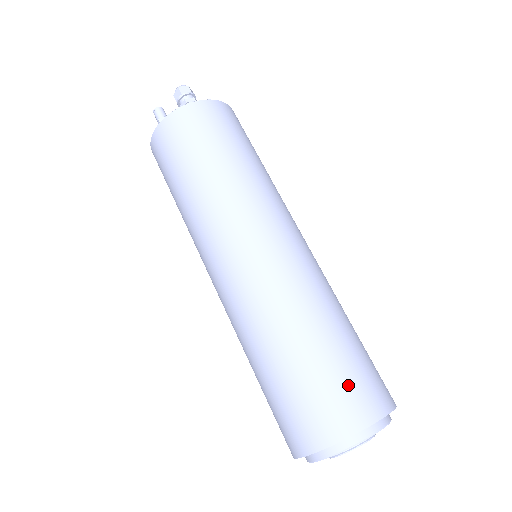
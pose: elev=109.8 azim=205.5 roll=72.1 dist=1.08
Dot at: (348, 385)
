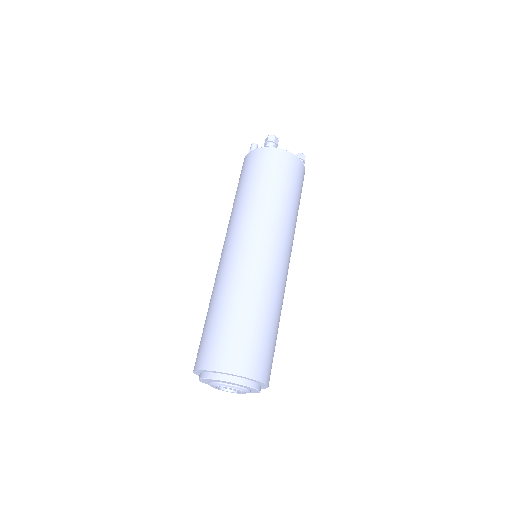
Dot at: (232, 345)
